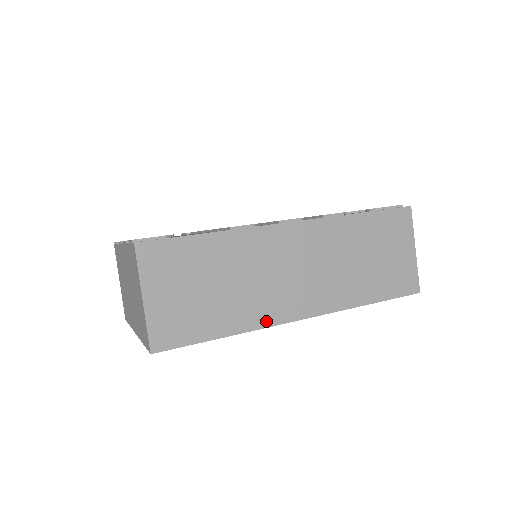
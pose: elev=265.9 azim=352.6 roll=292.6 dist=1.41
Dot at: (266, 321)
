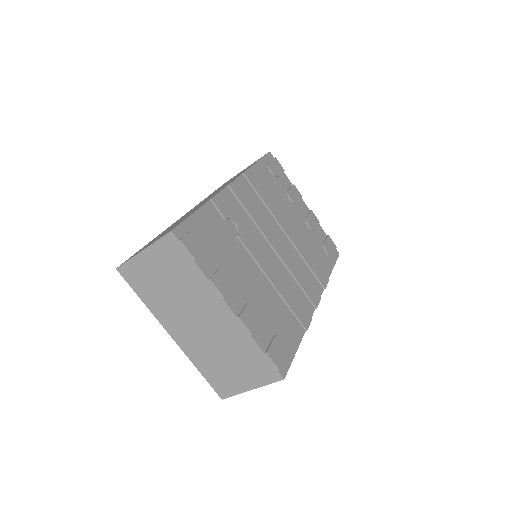
Dot at: occluded
